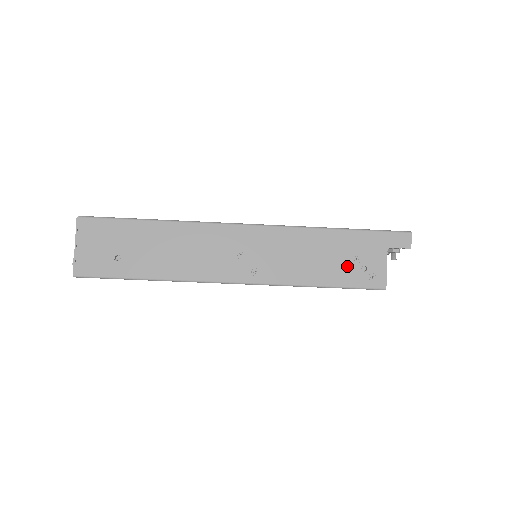
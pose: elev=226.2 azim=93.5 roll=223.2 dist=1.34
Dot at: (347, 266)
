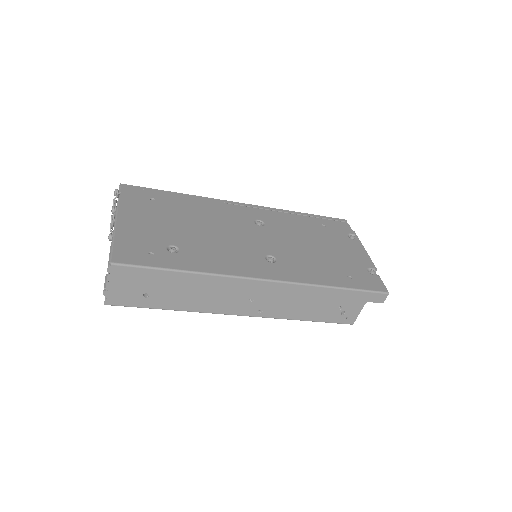
Dot at: (331, 311)
